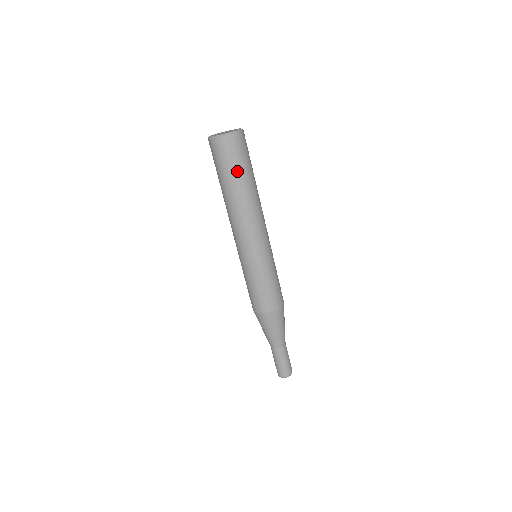
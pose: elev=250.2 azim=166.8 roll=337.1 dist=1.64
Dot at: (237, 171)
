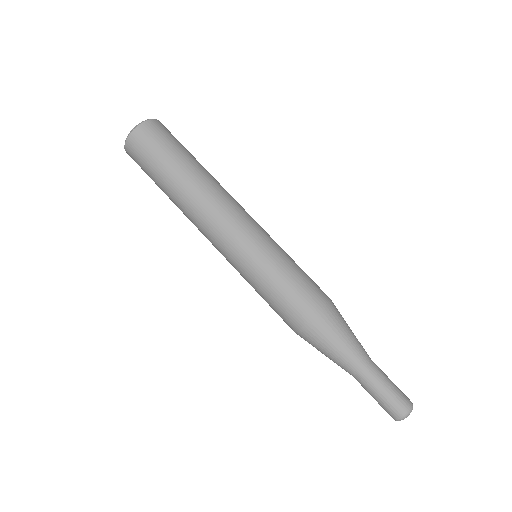
Dot at: (161, 166)
